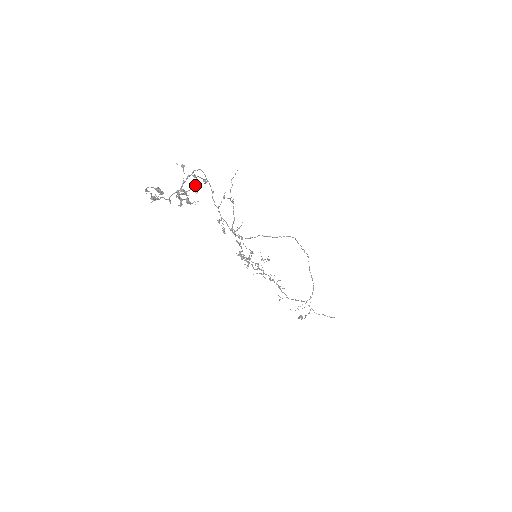
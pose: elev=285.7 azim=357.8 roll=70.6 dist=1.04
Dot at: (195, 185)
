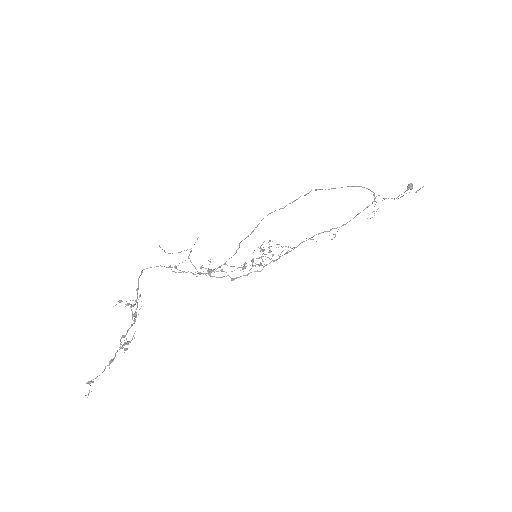
Dot at: (132, 312)
